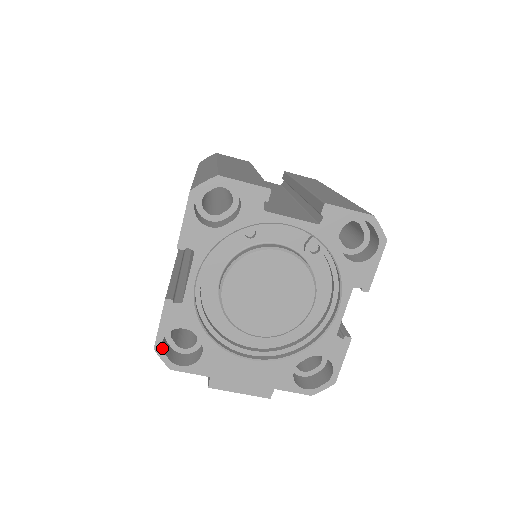
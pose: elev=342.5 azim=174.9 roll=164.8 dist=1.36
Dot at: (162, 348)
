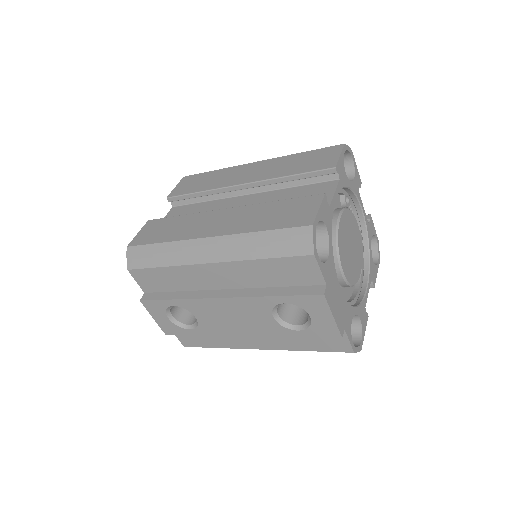
Dot at: (315, 230)
